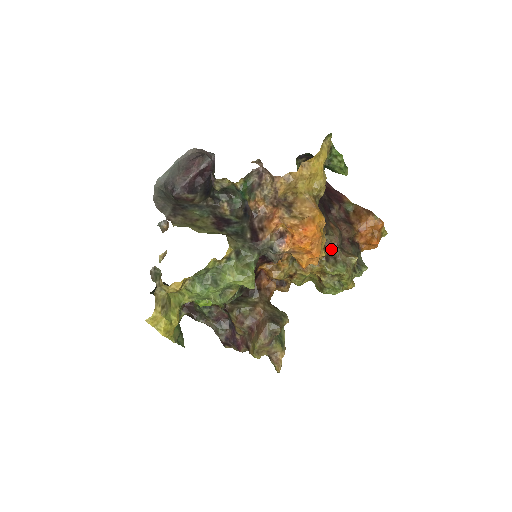
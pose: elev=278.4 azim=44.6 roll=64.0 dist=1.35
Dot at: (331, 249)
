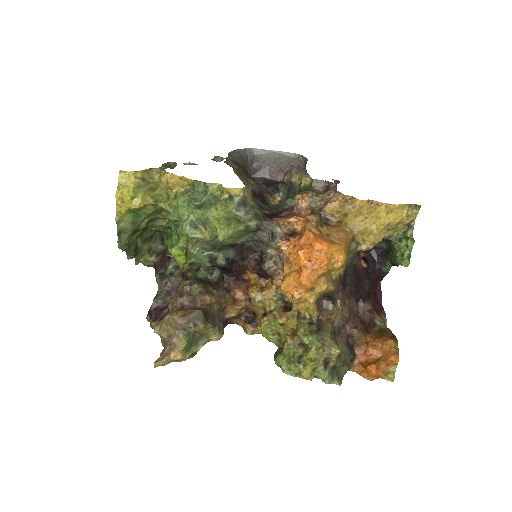
Dot at: (324, 320)
